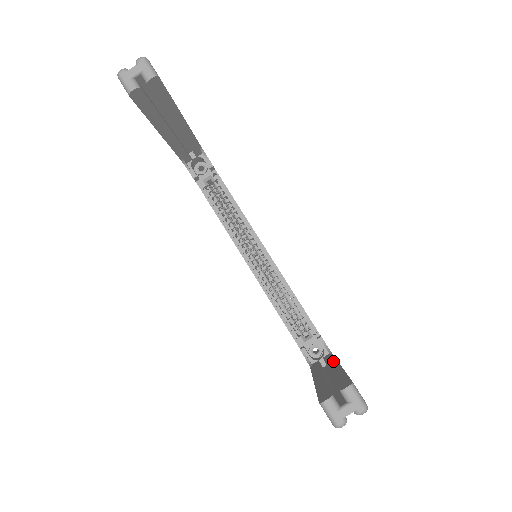
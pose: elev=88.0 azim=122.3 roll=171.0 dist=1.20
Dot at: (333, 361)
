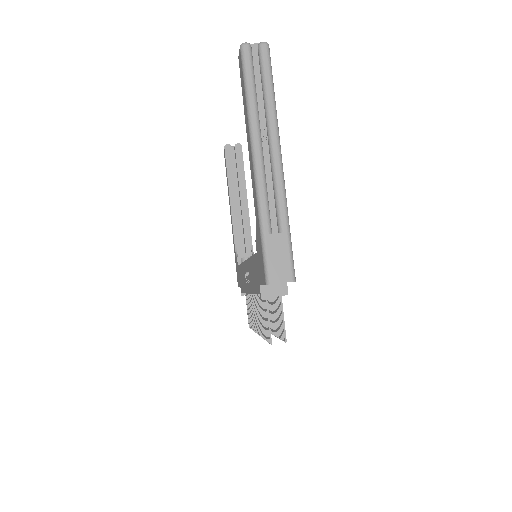
Dot at: occluded
